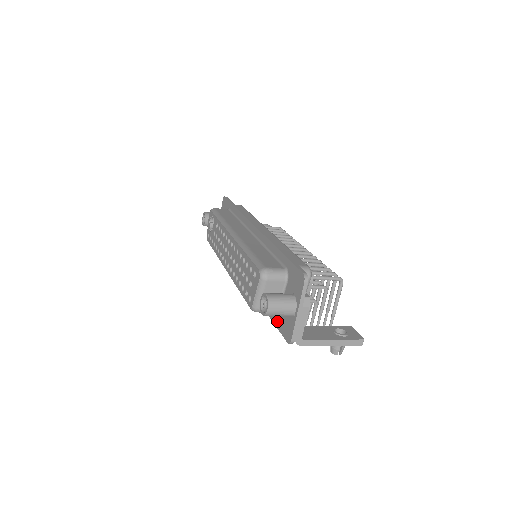
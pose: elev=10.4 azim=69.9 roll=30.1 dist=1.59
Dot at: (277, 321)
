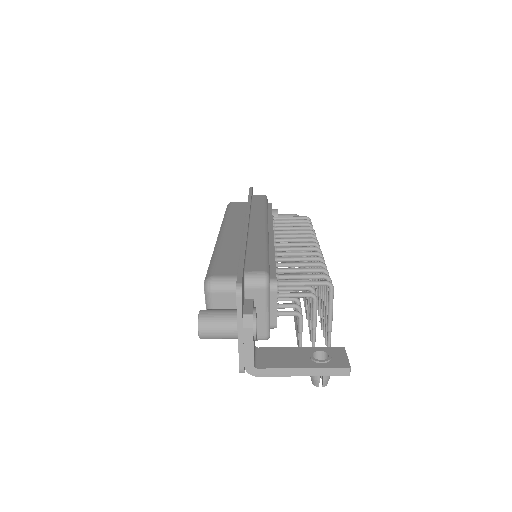
Dot at: occluded
